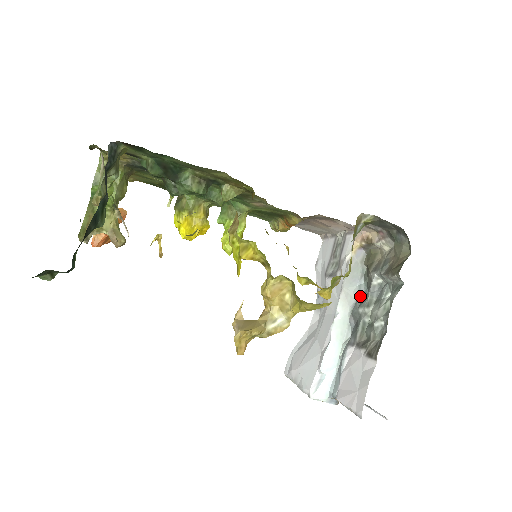
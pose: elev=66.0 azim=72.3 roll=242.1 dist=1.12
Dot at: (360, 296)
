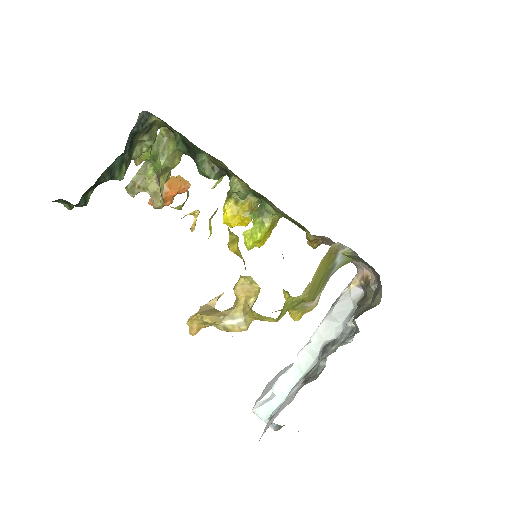
Dot at: occluded
